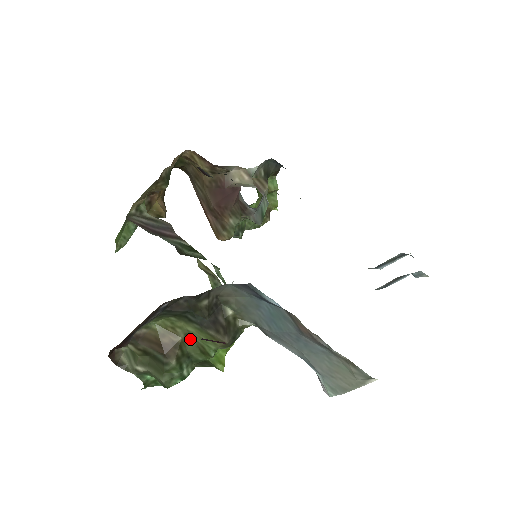
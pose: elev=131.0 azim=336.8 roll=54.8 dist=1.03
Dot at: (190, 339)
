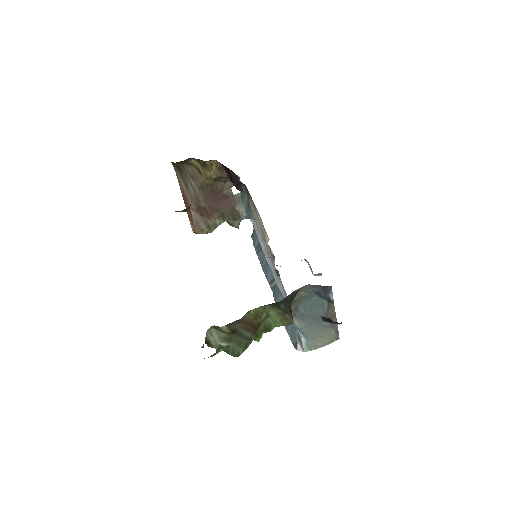
Dot at: (265, 320)
